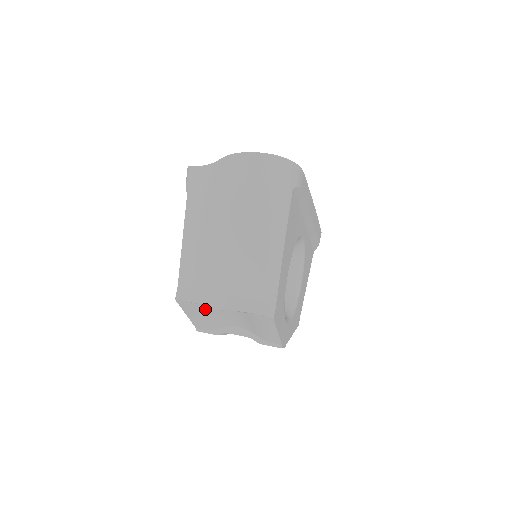
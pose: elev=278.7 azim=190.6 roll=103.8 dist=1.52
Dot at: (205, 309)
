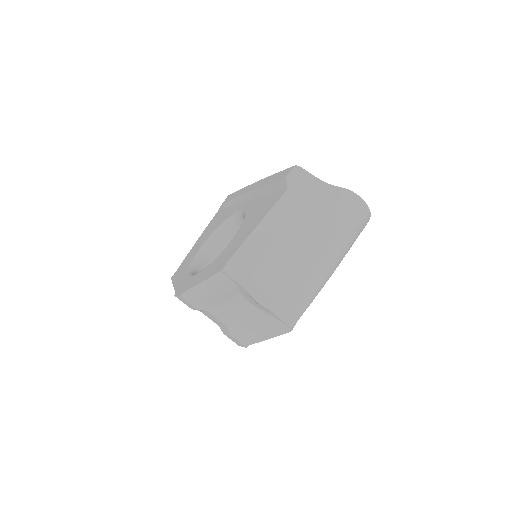
Dot at: (231, 290)
